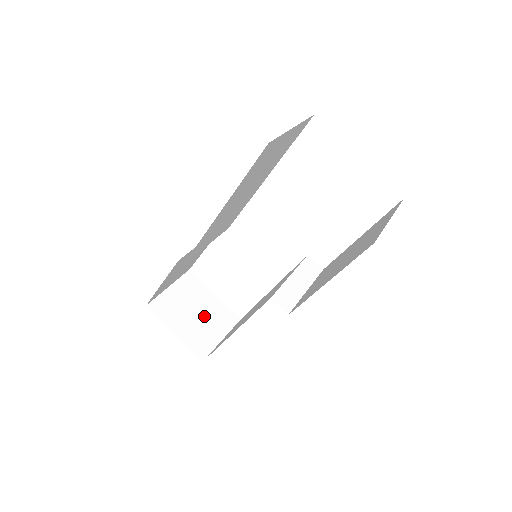
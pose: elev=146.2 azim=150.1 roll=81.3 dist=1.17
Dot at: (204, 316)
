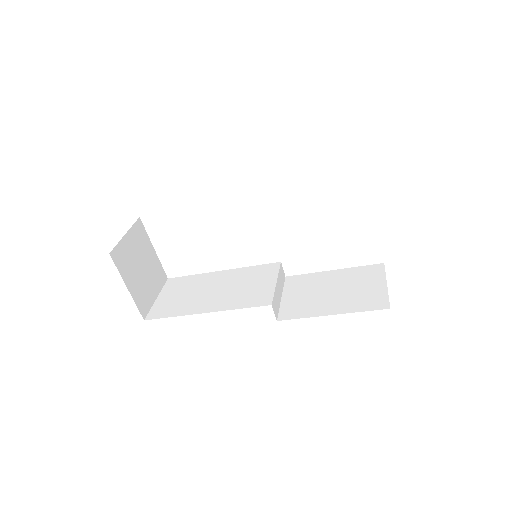
Dot at: (147, 272)
